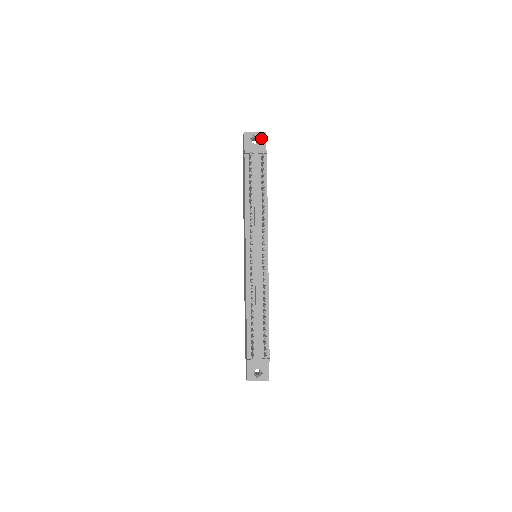
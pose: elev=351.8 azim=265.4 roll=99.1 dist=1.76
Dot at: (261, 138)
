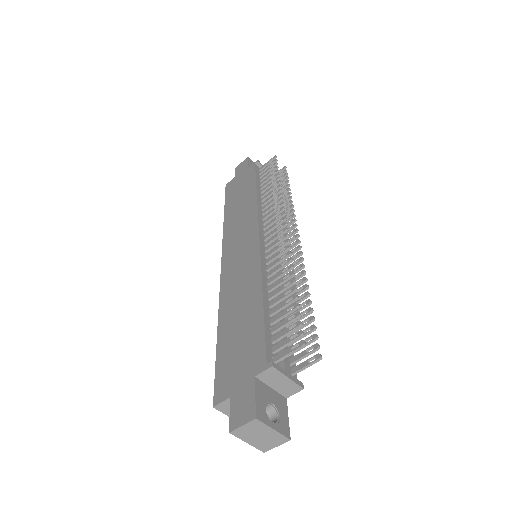
Dot at: occluded
